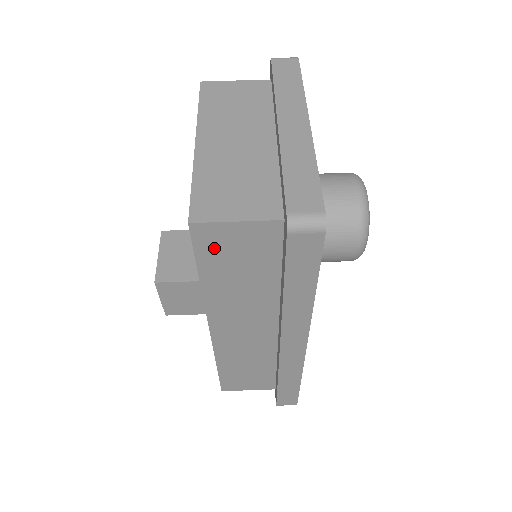
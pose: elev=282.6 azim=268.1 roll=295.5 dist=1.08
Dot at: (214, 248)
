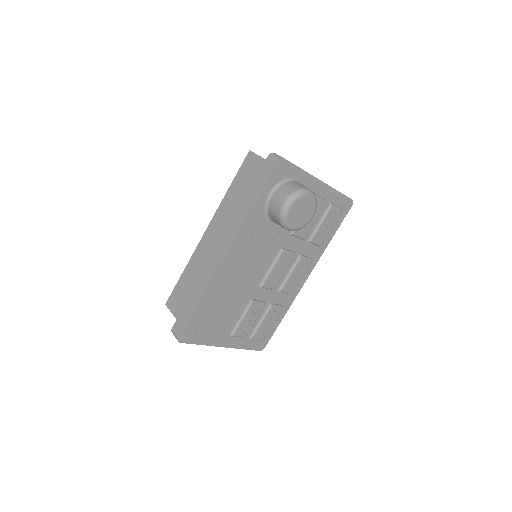
Dot at: (246, 169)
